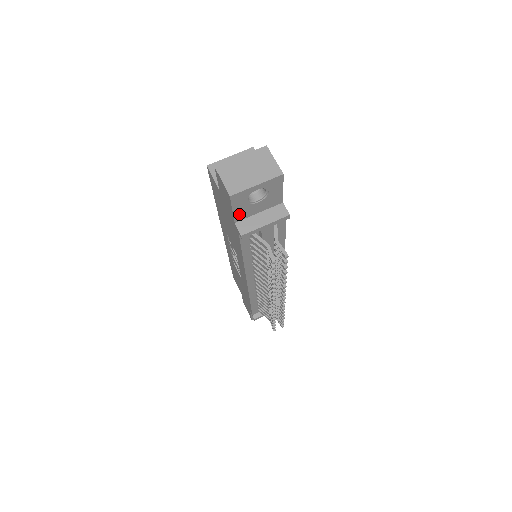
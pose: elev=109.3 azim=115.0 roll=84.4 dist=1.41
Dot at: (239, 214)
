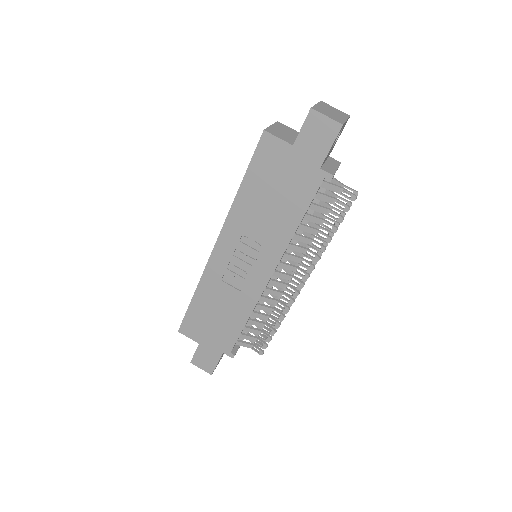
Dot at: (326, 156)
